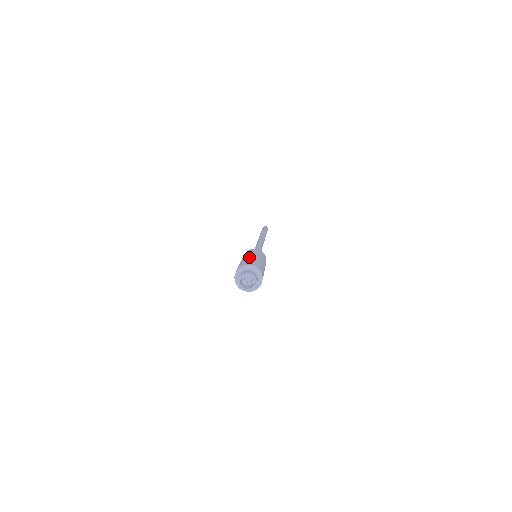
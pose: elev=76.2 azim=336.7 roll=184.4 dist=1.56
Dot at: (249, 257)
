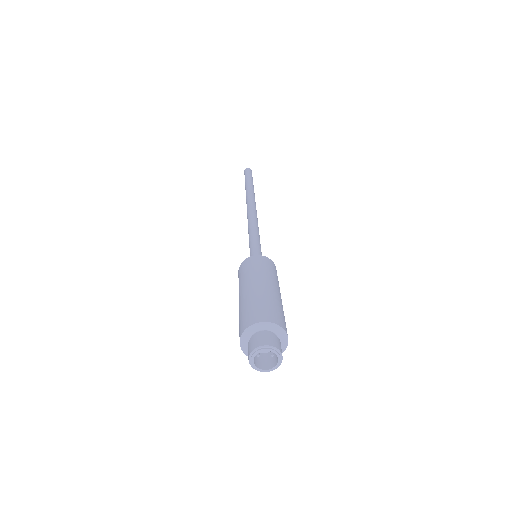
Dot at: (249, 293)
